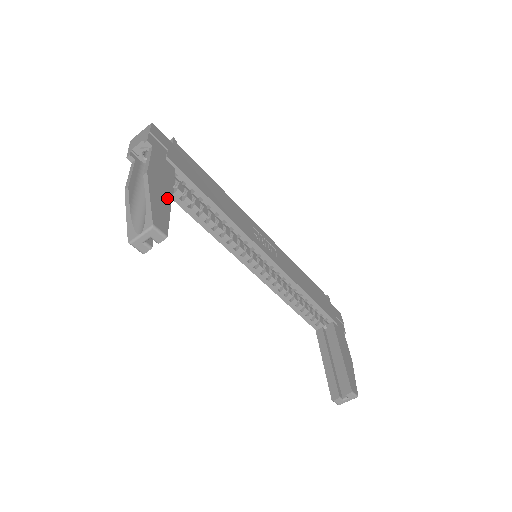
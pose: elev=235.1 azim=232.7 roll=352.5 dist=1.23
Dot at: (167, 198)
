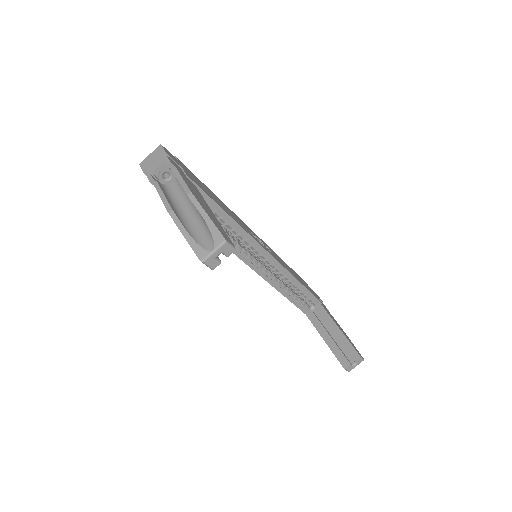
Dot at: (212, 214)
